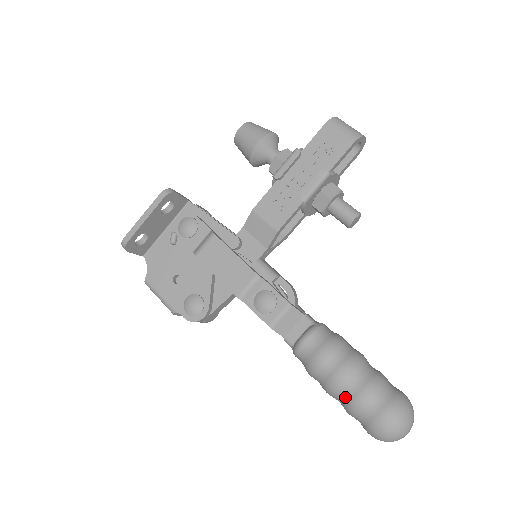
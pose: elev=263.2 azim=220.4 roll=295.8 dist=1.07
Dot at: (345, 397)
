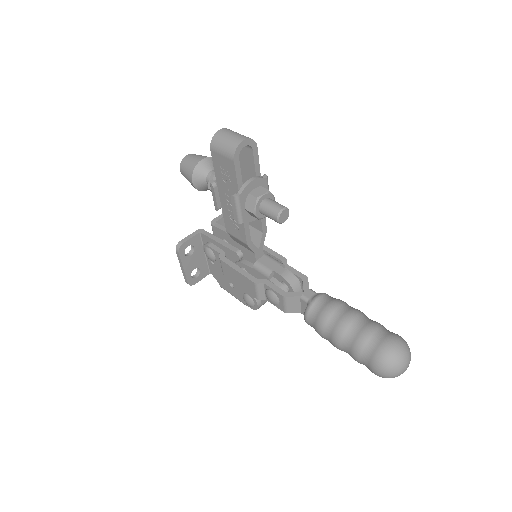
Dot at: occluded
